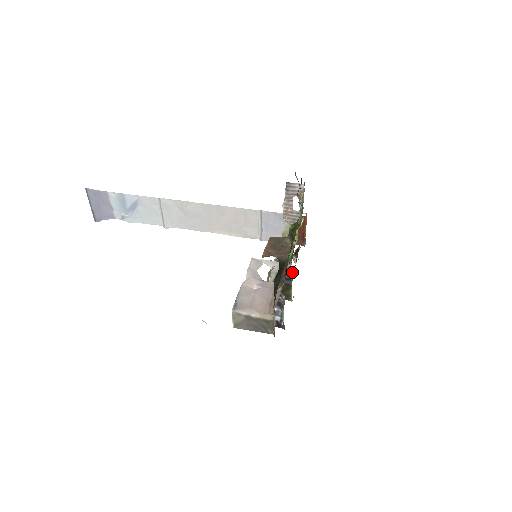
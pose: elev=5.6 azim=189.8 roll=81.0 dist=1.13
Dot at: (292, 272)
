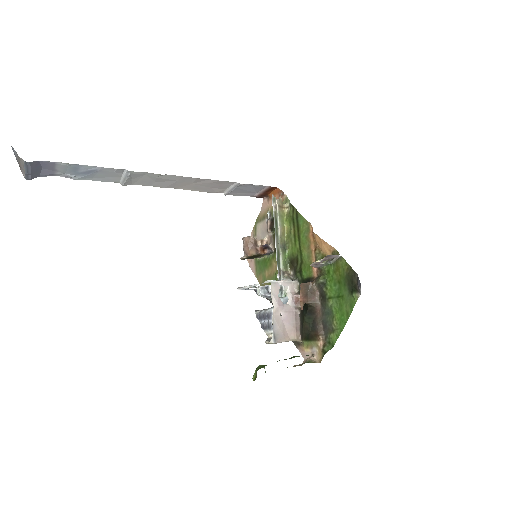
Dot at: (272, 251)
